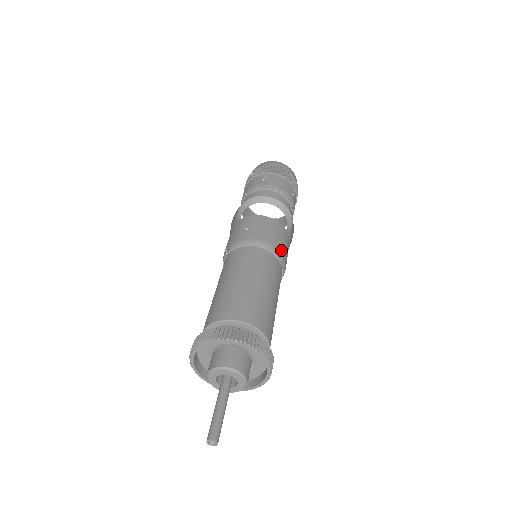
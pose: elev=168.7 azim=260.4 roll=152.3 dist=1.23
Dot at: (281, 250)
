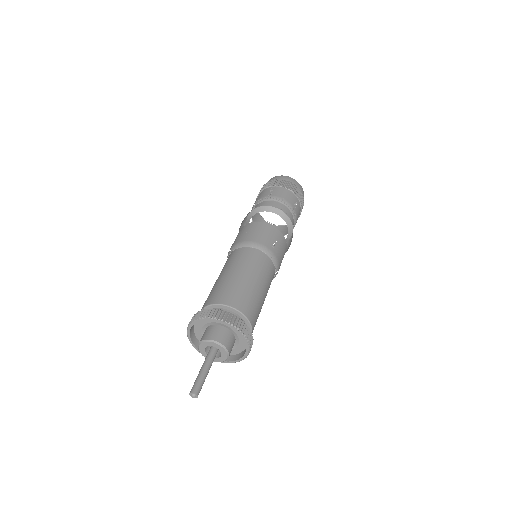
Dot at: (274, 251)
